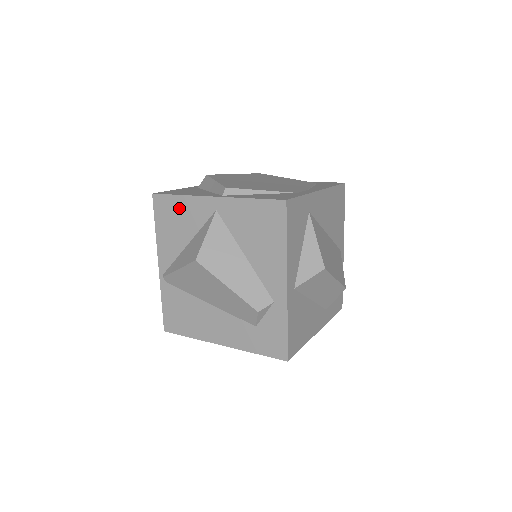
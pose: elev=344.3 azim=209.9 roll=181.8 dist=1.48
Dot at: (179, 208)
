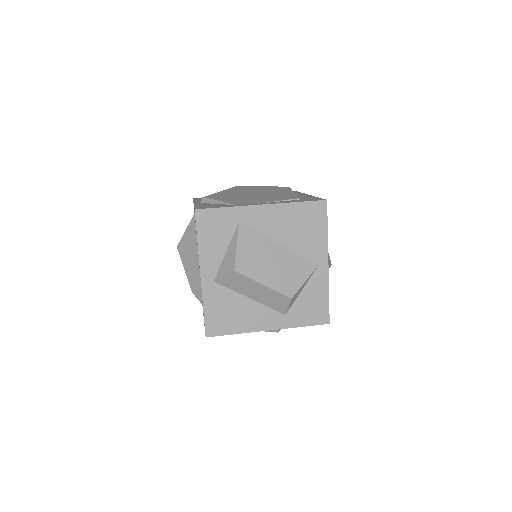
Dot at: occluded
